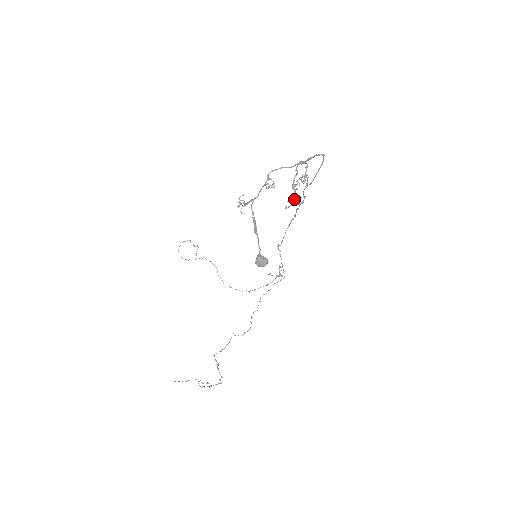
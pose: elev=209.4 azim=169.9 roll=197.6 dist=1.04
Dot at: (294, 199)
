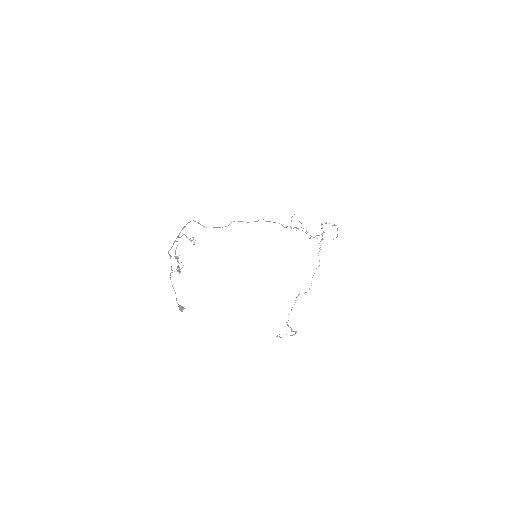
Dot at: occluded
